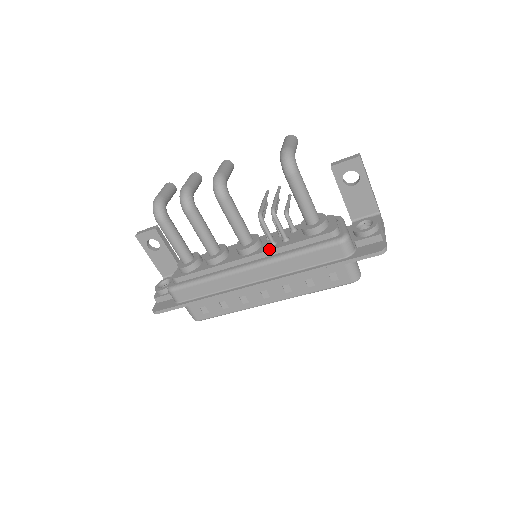
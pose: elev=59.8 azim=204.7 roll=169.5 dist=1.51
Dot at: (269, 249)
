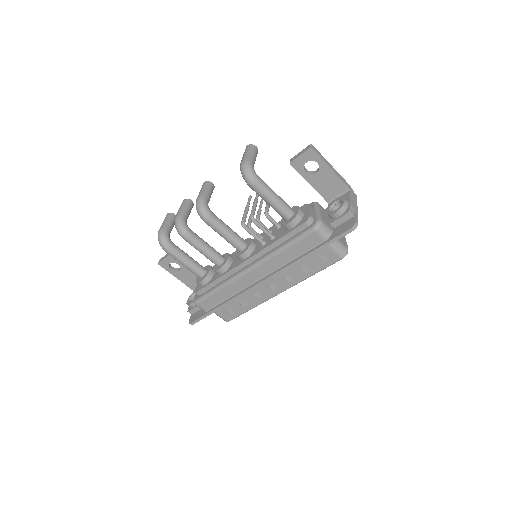
Dot at: (260, 250)
